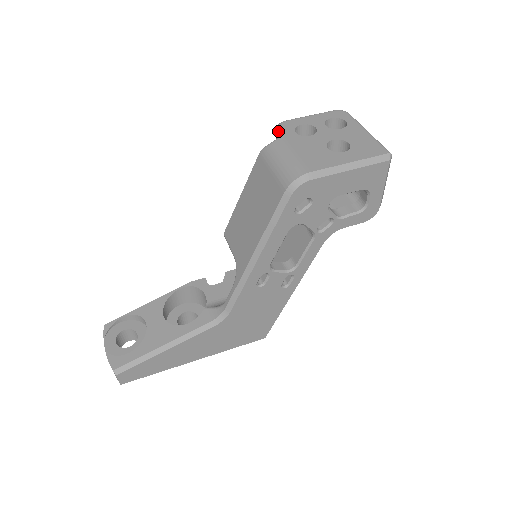
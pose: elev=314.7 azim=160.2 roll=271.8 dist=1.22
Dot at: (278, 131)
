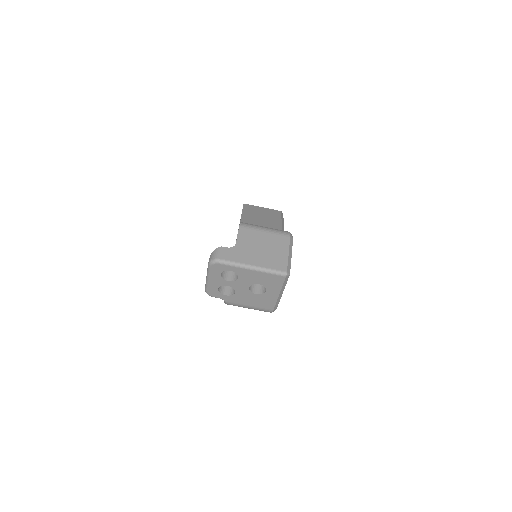
Dot at: (216, 297)
